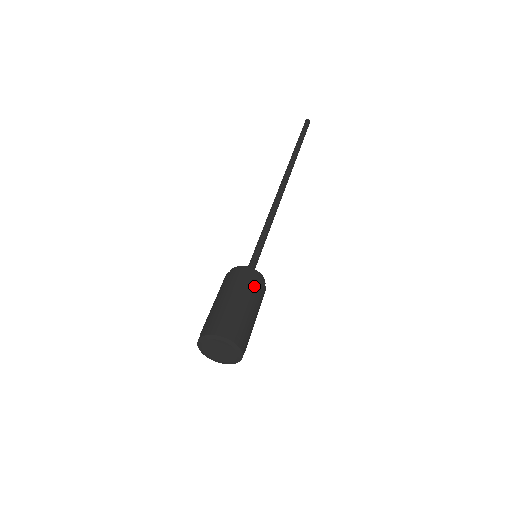
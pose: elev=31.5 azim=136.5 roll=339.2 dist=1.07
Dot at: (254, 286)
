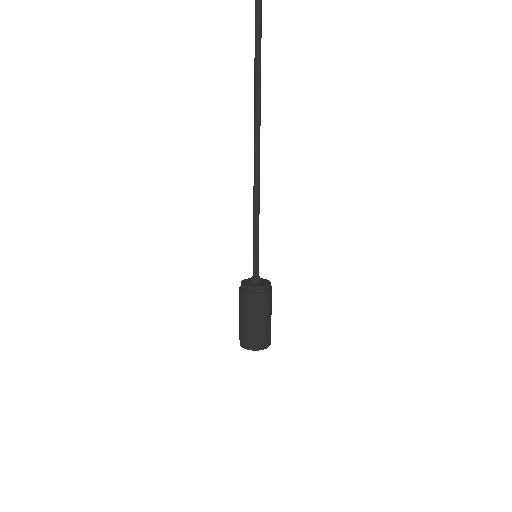
Dot at: occluded
